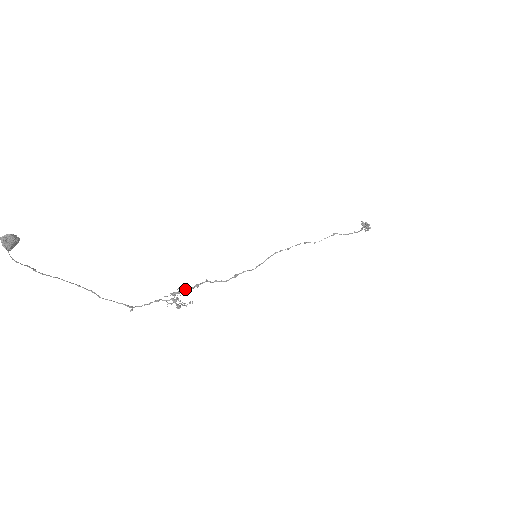
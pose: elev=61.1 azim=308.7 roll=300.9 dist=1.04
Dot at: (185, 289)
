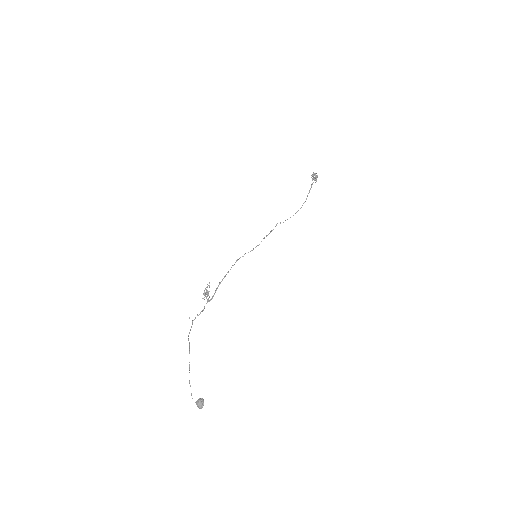
Dot at: occluded
